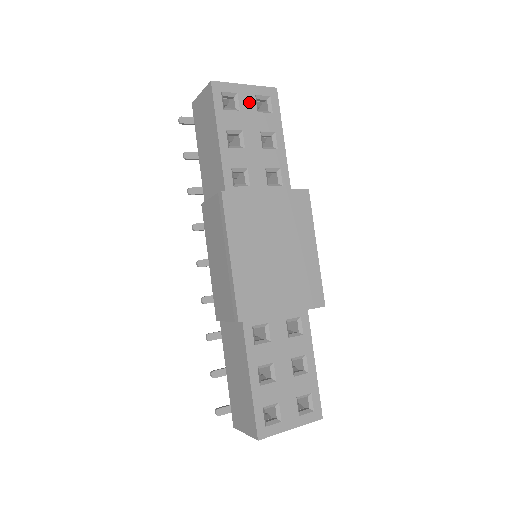
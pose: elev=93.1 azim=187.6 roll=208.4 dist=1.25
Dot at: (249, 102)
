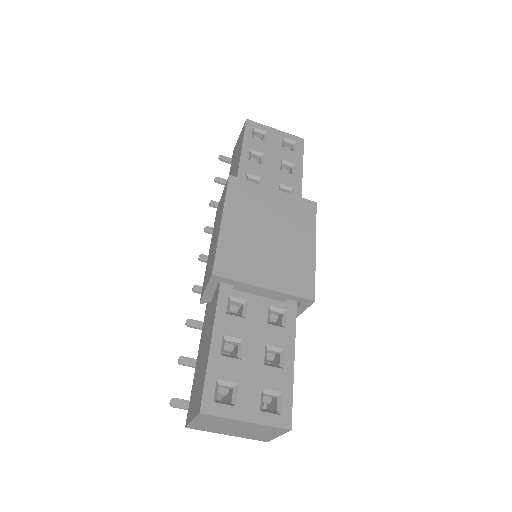
Dot at: (276, 140)
